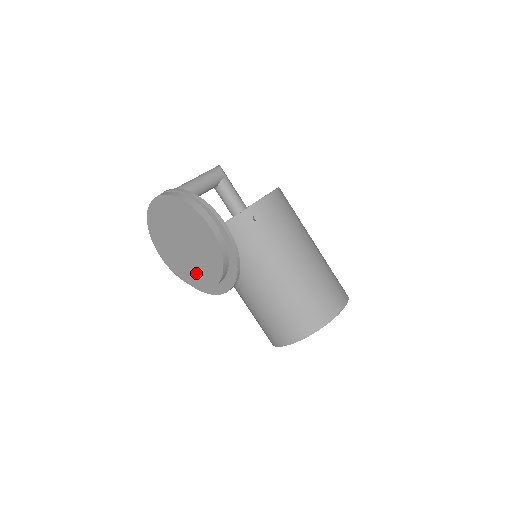
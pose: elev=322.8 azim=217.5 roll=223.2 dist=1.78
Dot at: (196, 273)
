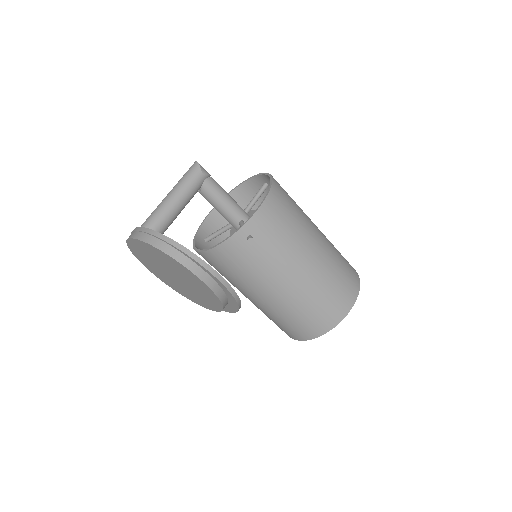
Dot at: (194, 297)
